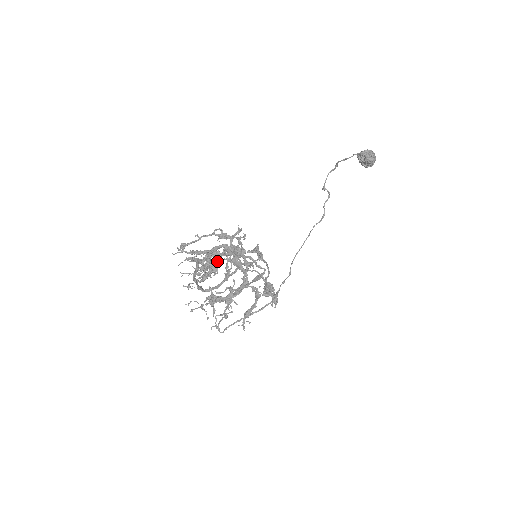
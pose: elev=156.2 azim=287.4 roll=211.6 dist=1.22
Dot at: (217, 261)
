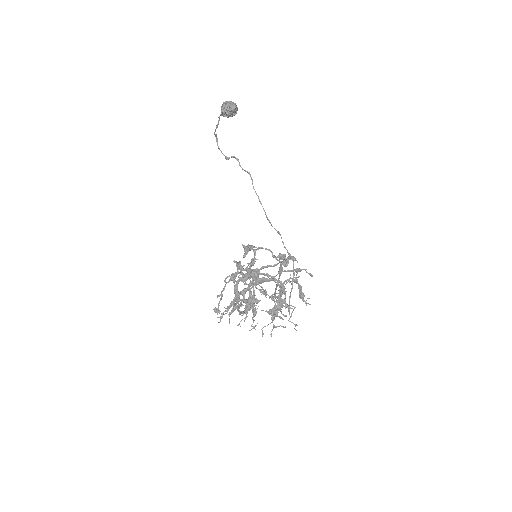
Dot at: (249, 294)
